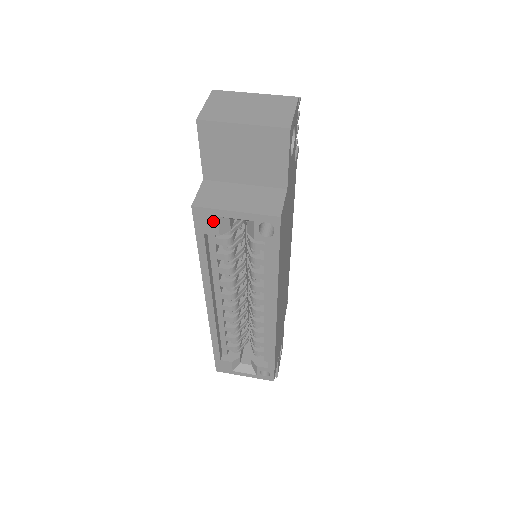
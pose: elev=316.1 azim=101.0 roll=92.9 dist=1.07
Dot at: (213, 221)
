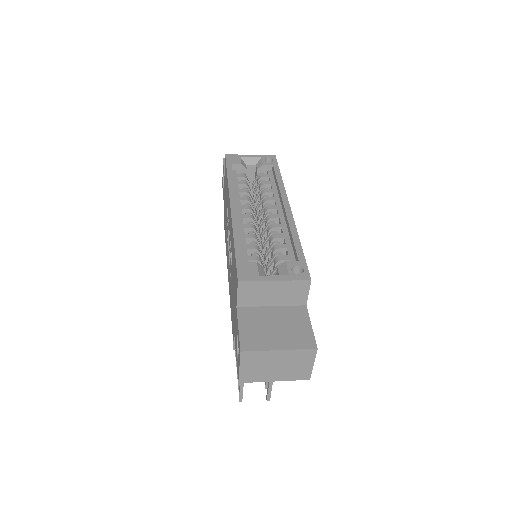
Dot at: (238, 159)
